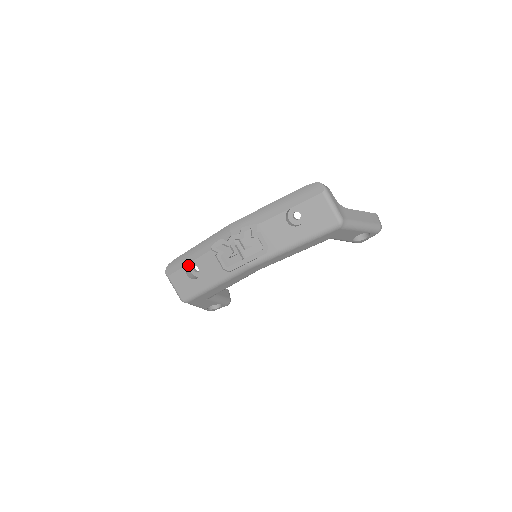
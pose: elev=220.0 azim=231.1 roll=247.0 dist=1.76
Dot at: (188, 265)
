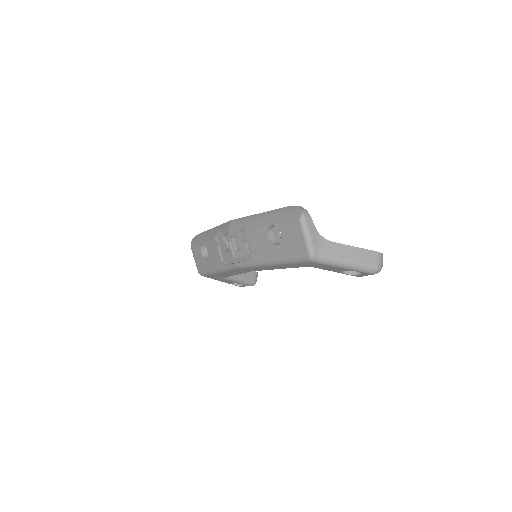
Dot at: occluded
